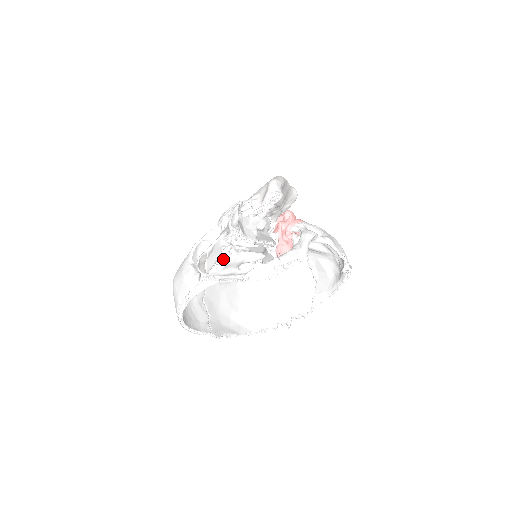
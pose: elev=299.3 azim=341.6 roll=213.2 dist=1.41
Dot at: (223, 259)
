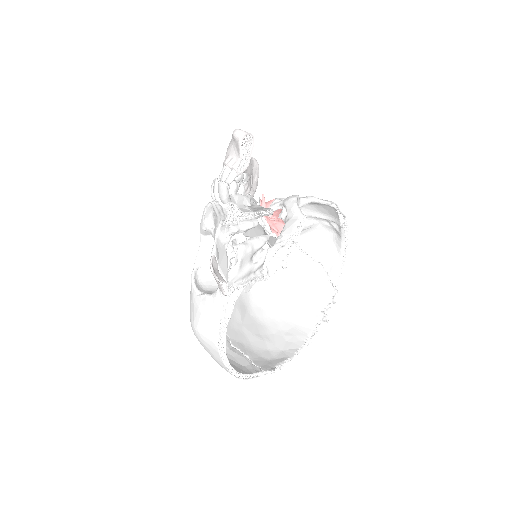
Dot at: (232, 262)
